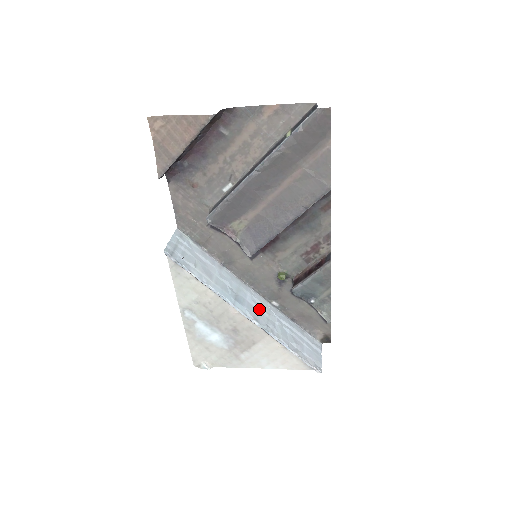
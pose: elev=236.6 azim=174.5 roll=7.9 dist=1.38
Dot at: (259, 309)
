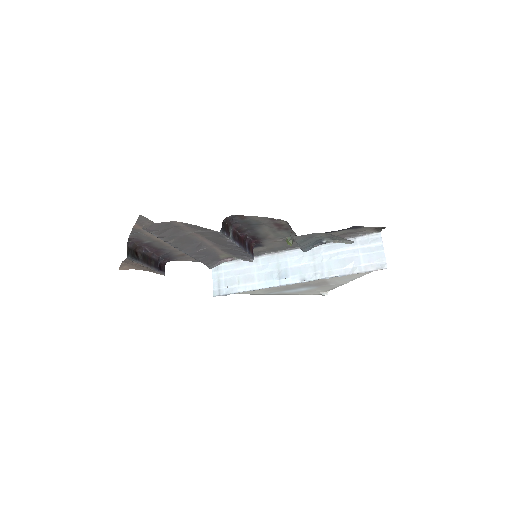
Dot at: (303, 264)
